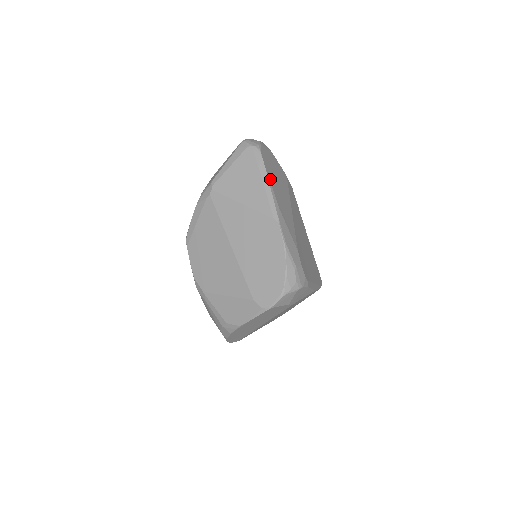
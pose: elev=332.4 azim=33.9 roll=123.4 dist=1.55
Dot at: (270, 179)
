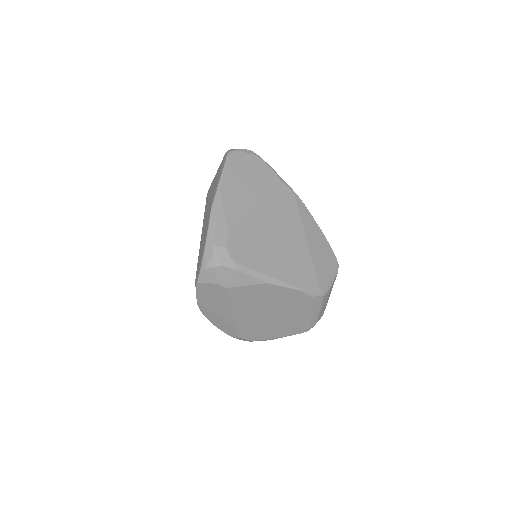
Dot at: (226, 175)
